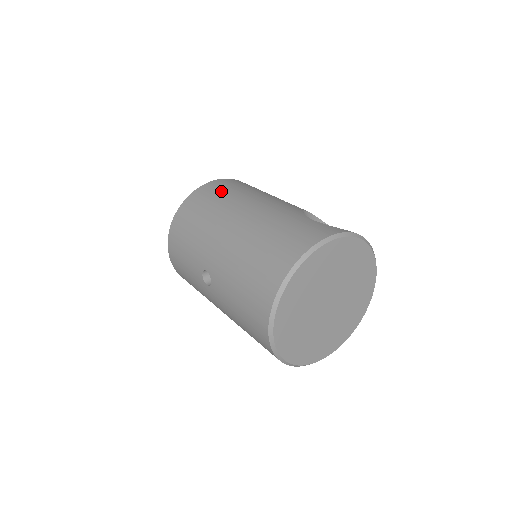
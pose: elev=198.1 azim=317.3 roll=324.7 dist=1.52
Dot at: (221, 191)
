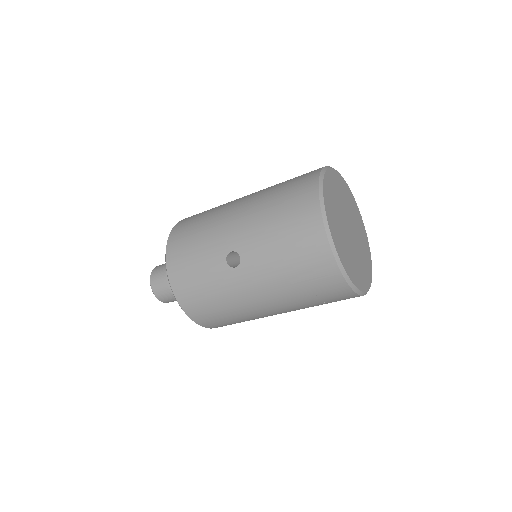
Dot at: occluded
